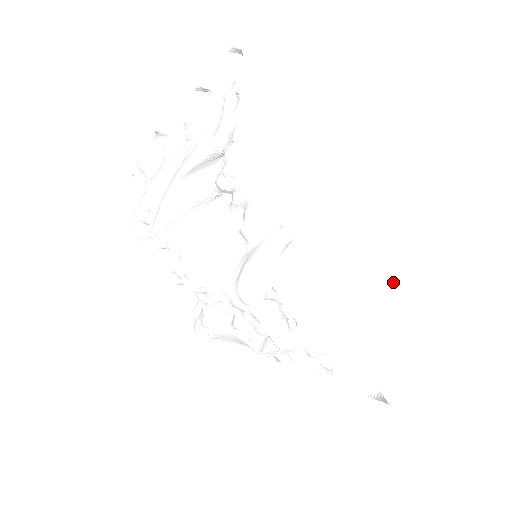
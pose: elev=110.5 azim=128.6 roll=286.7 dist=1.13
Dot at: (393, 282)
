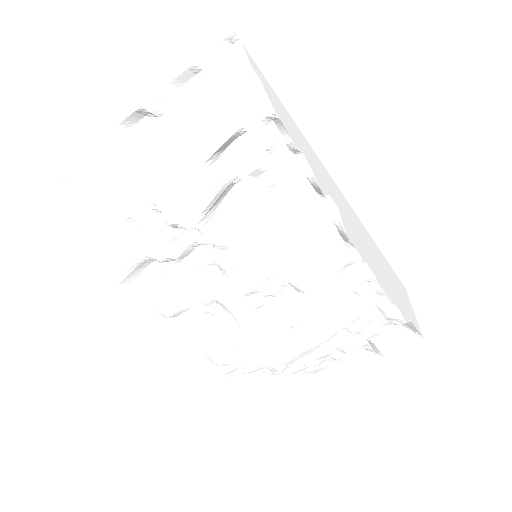
Dot at: (375, 247)
